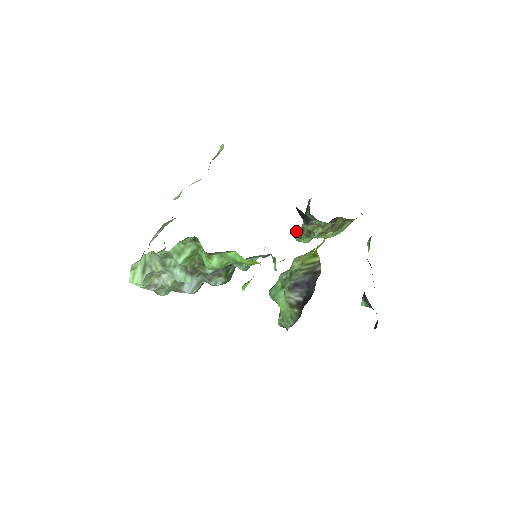
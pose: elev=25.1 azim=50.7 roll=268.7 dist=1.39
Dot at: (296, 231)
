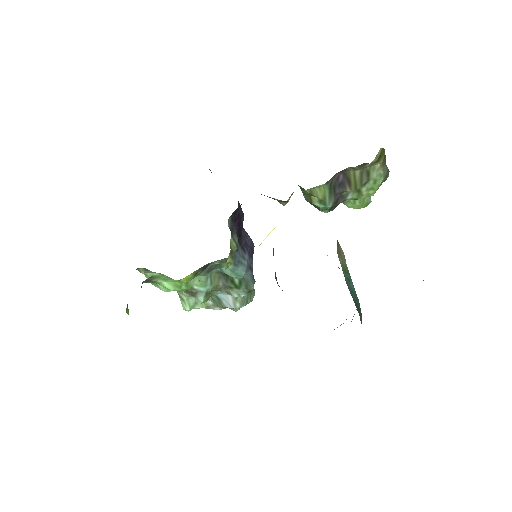
Dot at: occluded
